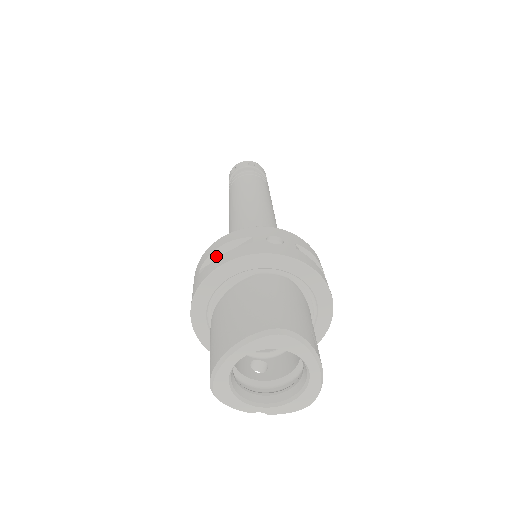
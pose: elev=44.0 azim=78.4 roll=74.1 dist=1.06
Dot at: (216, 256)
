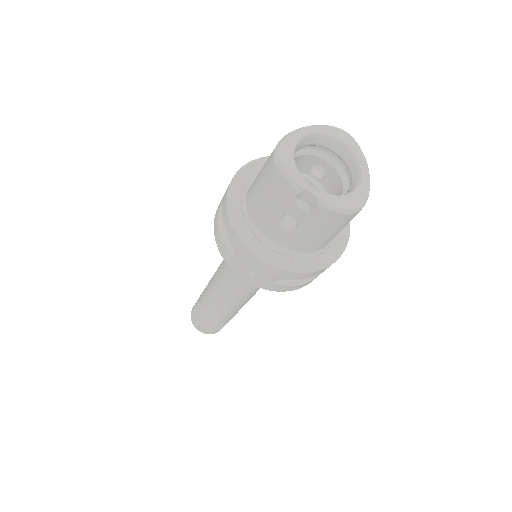
Dot at: occluded
